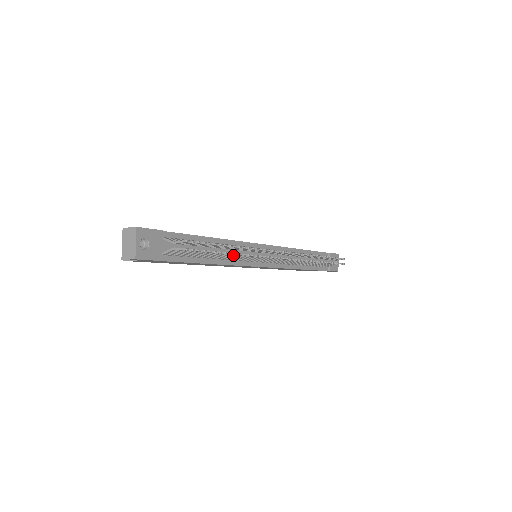
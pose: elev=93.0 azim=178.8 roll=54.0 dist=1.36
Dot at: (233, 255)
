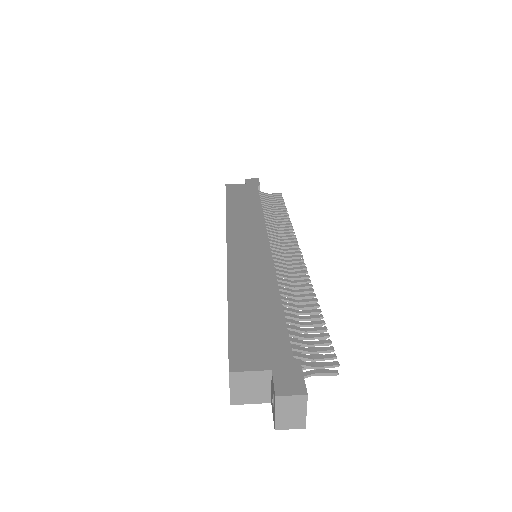
Dot at: occluded
